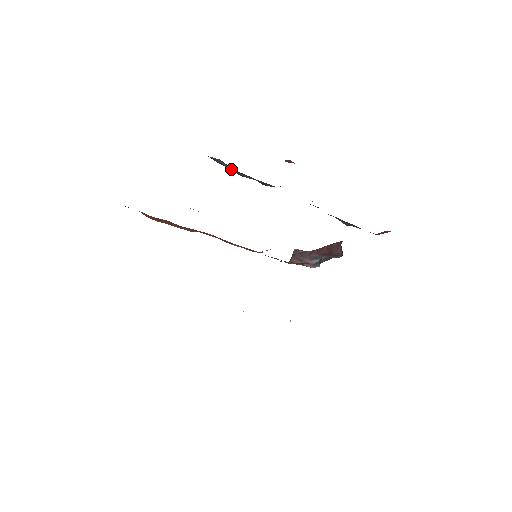
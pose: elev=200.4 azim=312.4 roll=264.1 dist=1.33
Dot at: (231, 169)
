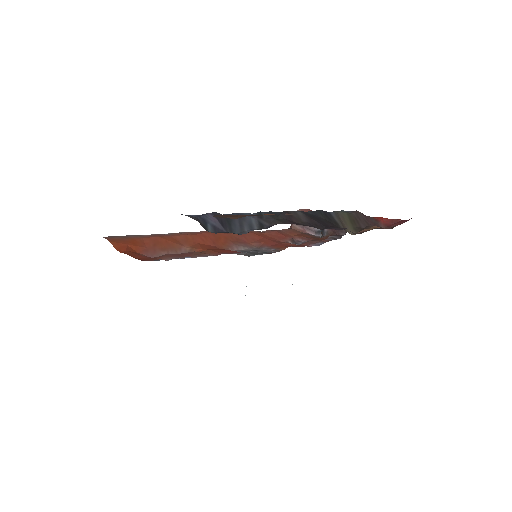
Dot at: (225, 230)
